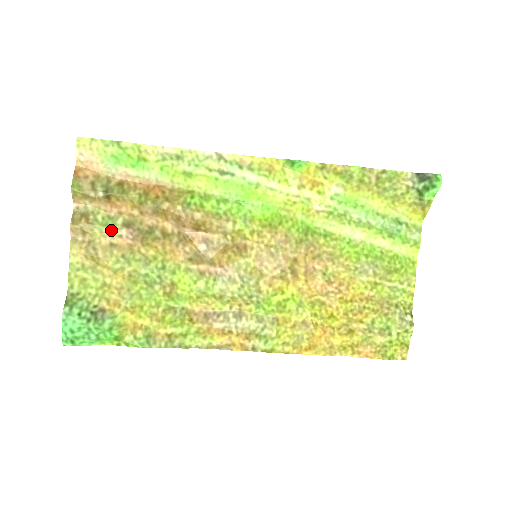
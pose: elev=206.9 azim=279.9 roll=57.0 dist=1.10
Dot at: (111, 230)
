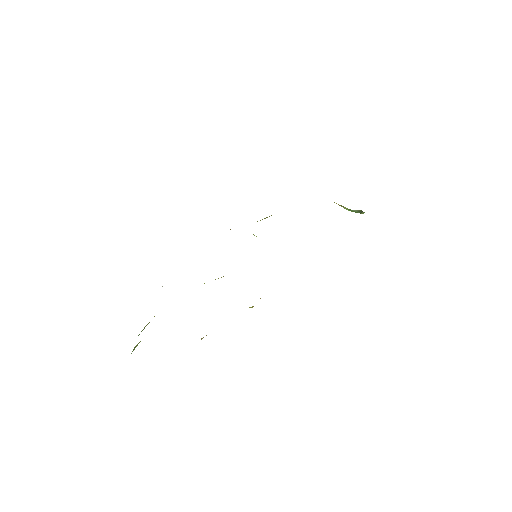
Dot at: occluded
